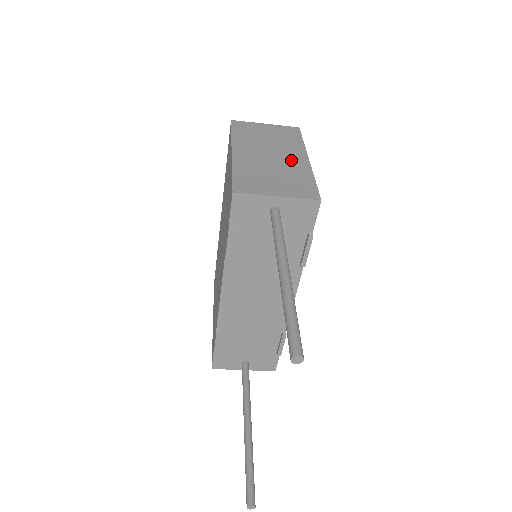
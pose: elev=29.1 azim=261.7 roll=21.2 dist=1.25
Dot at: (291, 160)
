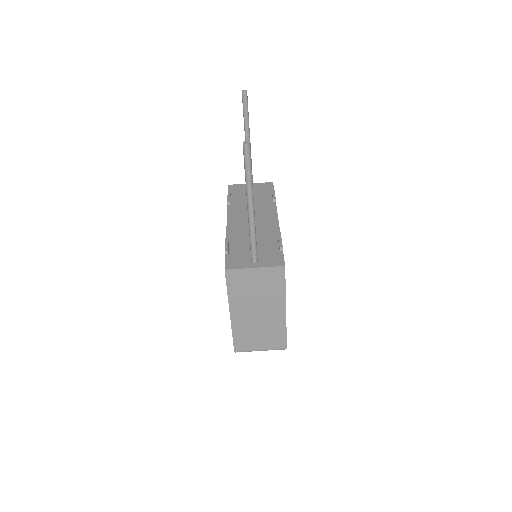
Dot at: occluded
